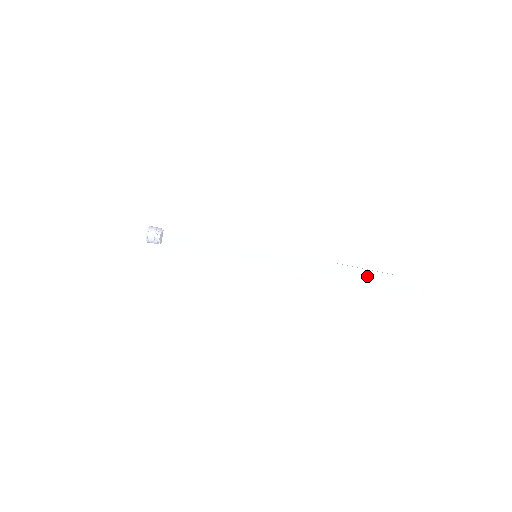
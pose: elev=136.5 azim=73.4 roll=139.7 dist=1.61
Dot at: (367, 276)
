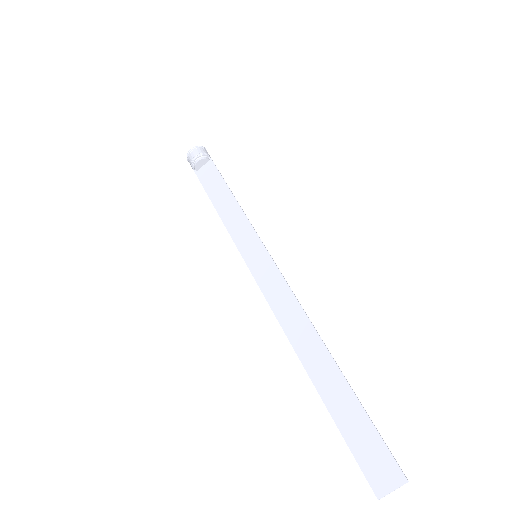
Dot at: (344, 398)
